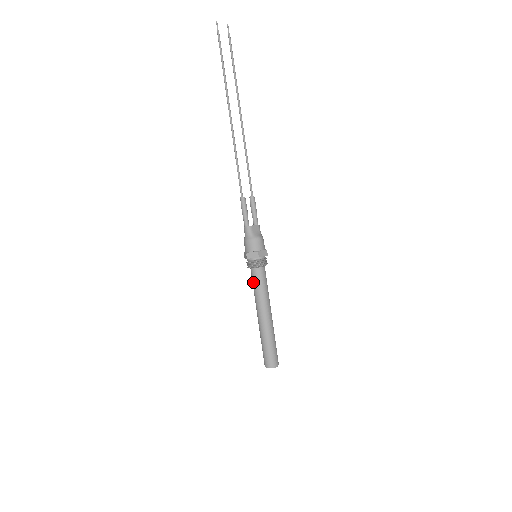
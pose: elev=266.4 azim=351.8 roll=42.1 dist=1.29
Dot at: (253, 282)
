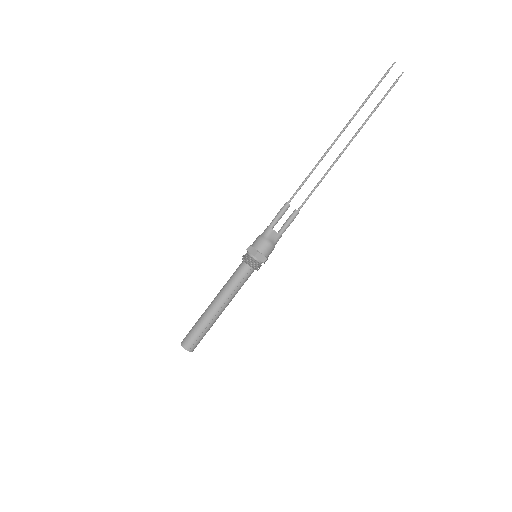
Dot at: (234, 272)
